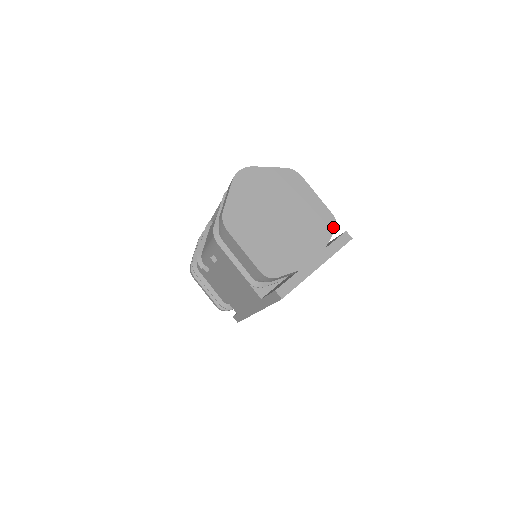
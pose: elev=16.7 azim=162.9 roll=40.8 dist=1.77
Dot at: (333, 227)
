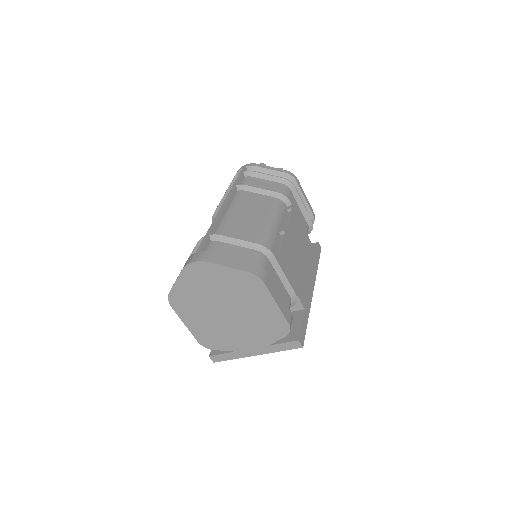
Dot at: (284, 334)
